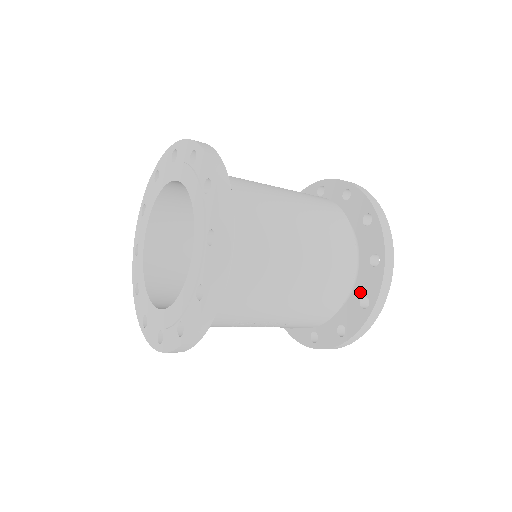
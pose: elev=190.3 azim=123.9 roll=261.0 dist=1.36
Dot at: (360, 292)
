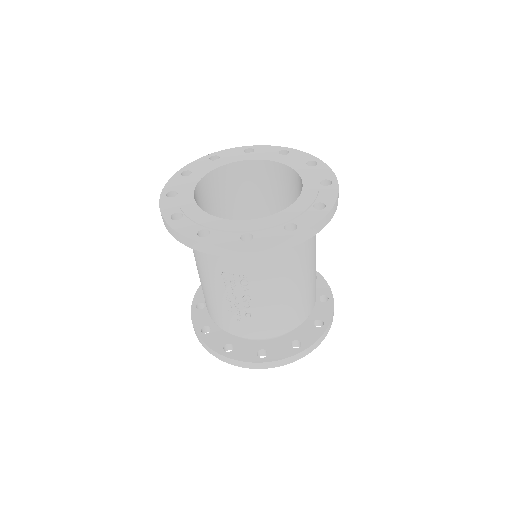
Dot at: (296, 336)
